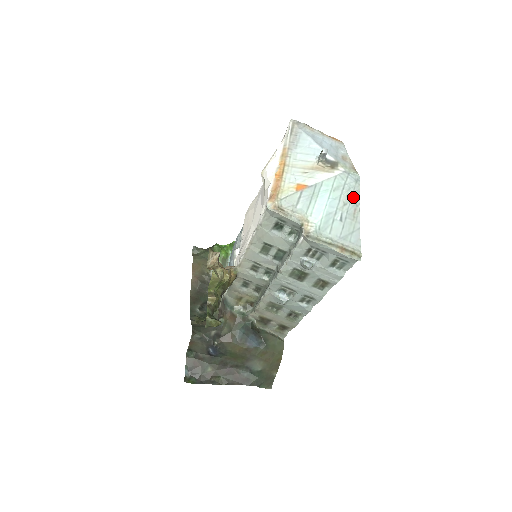
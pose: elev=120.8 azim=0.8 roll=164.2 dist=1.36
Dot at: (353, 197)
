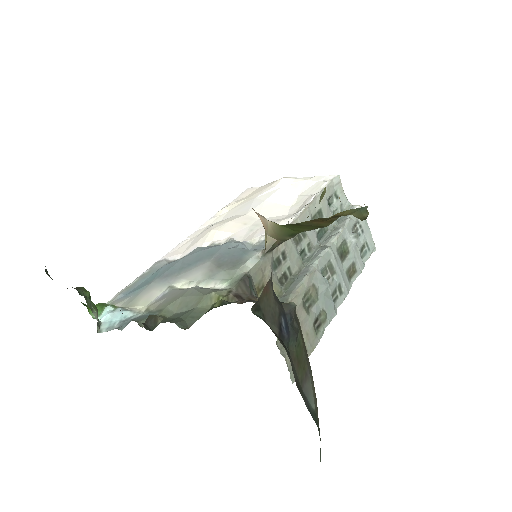
Dot at: occluded
